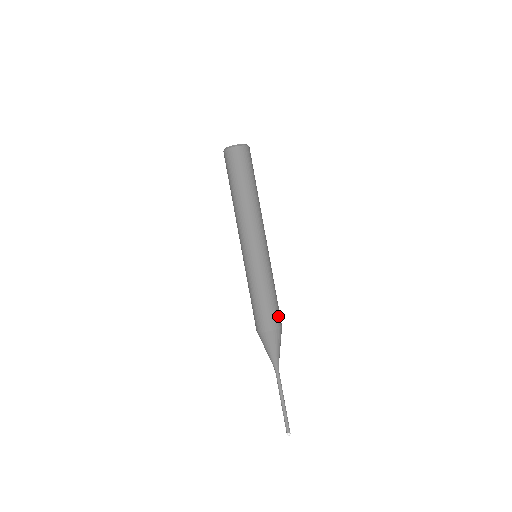
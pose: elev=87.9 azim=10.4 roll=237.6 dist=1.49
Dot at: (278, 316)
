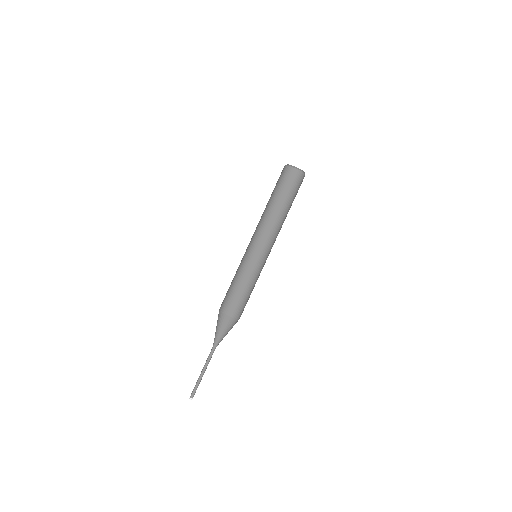
Dot at: occluded
